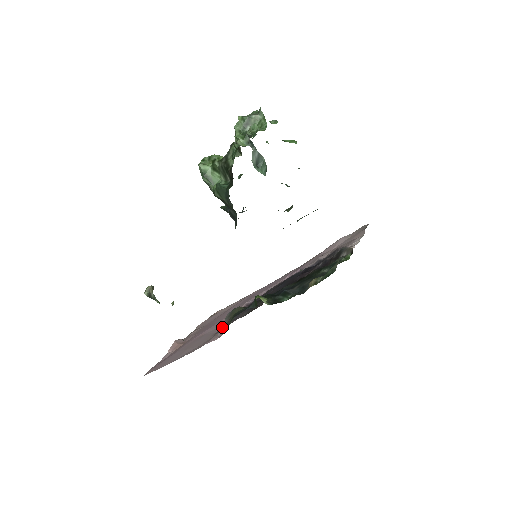
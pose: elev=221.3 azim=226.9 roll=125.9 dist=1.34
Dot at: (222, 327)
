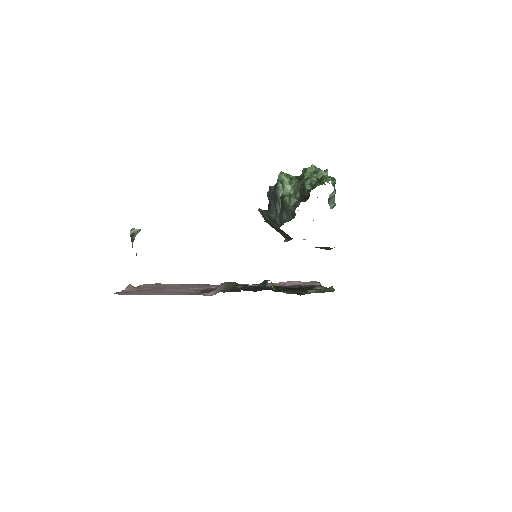
Dot at: occluded
